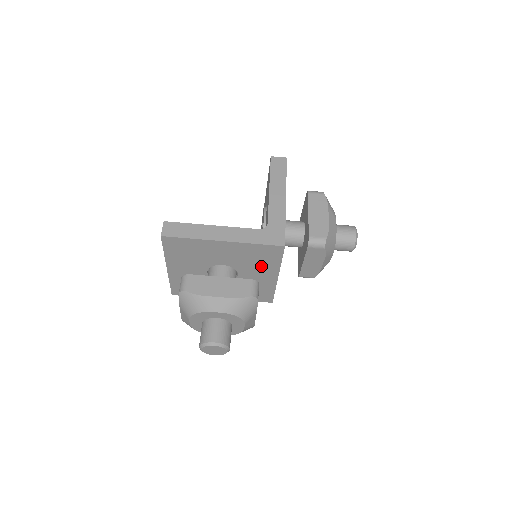
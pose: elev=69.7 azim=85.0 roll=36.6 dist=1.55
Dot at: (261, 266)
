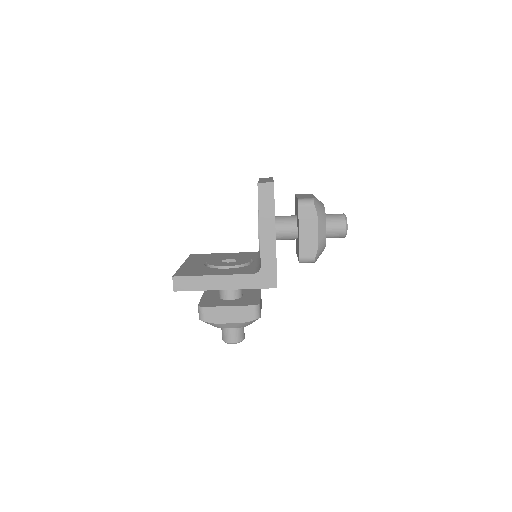
Dot at: occluded
